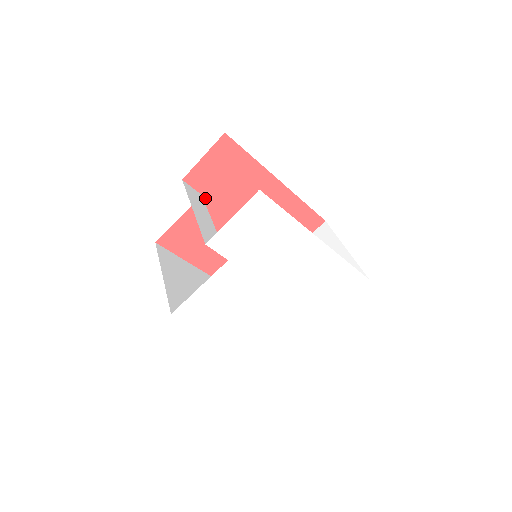
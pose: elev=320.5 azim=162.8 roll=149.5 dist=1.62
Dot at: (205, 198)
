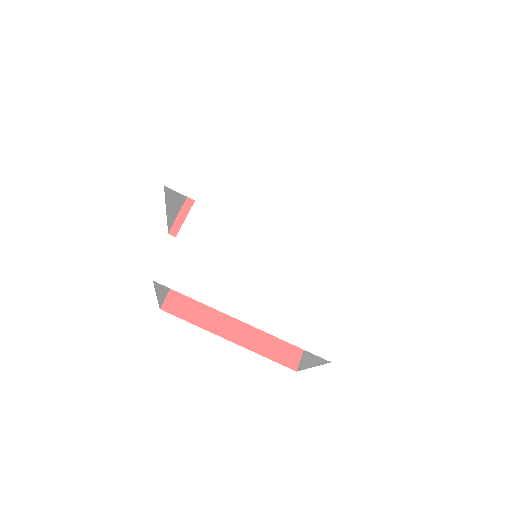
Dot at: occluded
